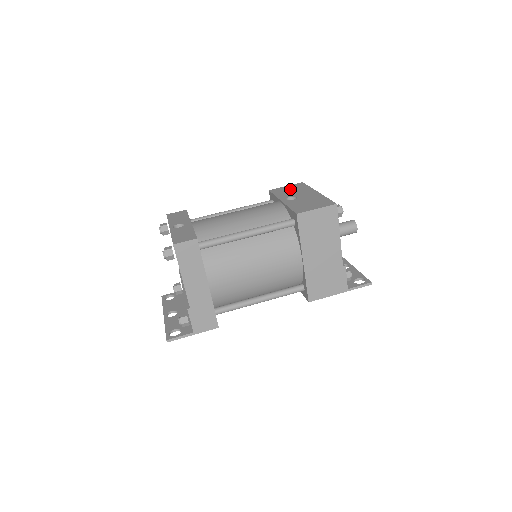
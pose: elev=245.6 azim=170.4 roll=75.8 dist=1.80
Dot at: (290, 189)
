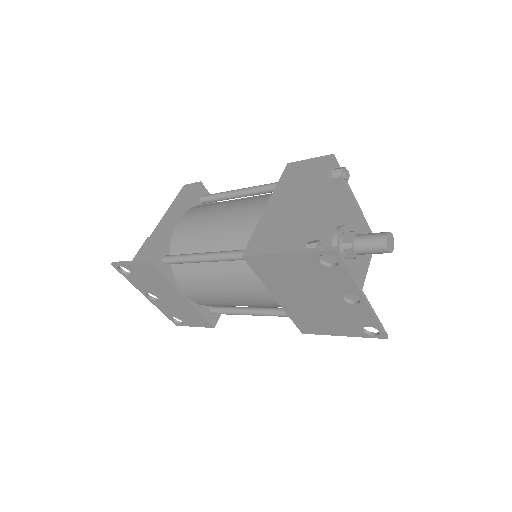
Dot at: occluded
